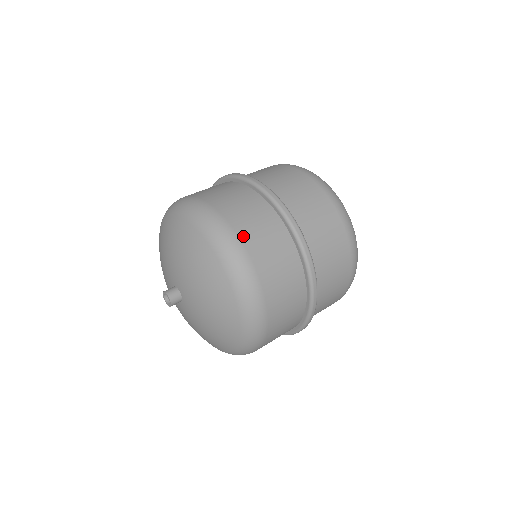
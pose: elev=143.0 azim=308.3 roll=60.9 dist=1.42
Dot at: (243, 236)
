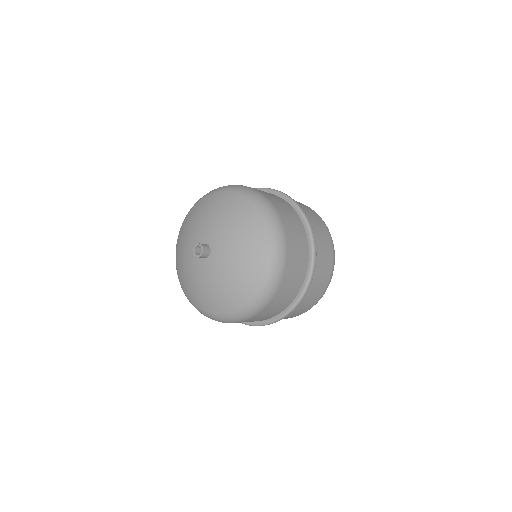
Dot at: (288, 238)
